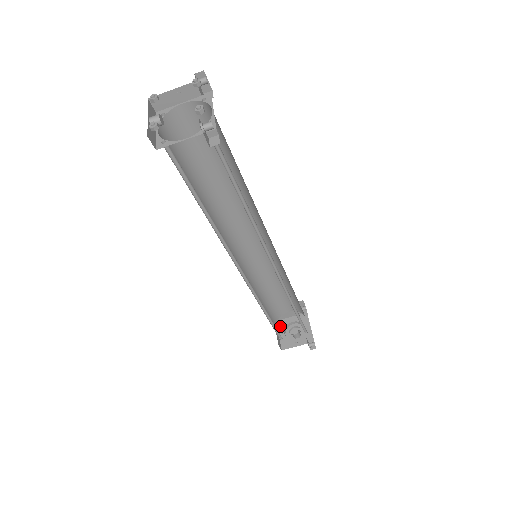
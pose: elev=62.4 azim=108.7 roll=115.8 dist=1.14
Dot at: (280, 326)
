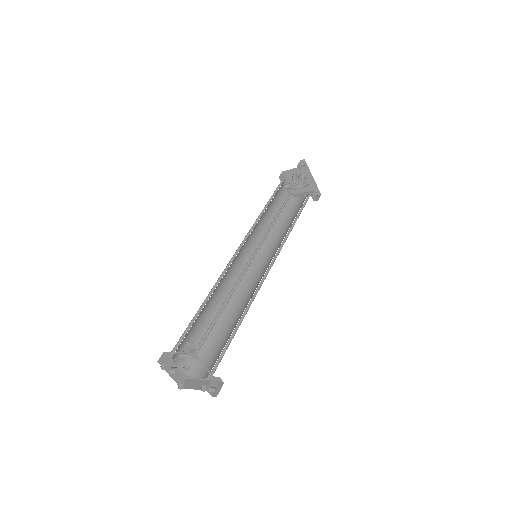
Dot at: (287, 176)
